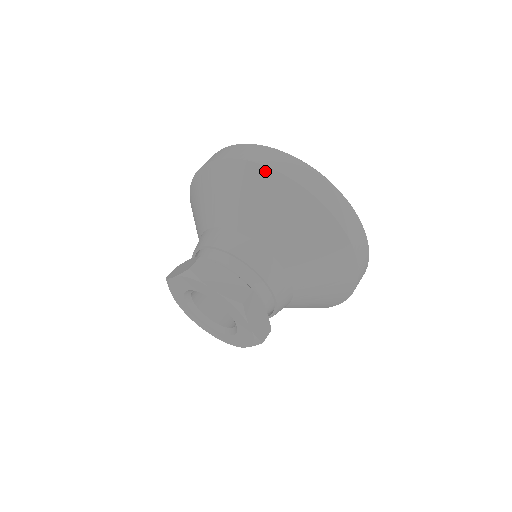
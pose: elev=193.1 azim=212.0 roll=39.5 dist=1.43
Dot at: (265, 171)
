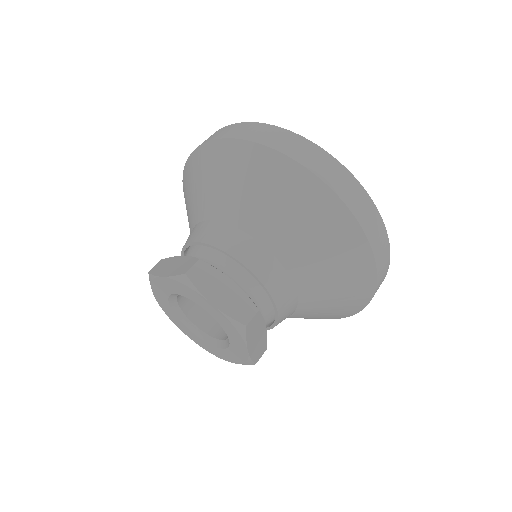
Dot at: (196, 153)
